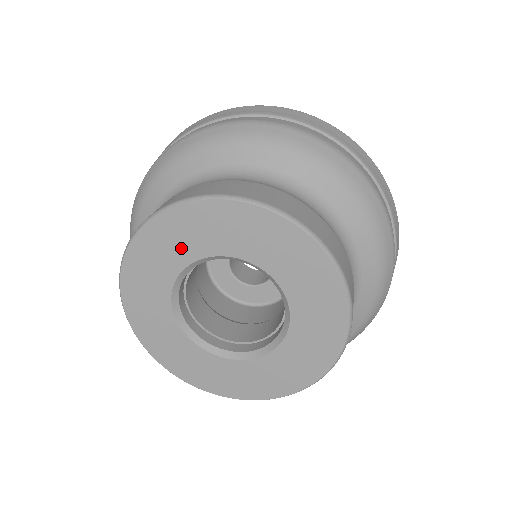
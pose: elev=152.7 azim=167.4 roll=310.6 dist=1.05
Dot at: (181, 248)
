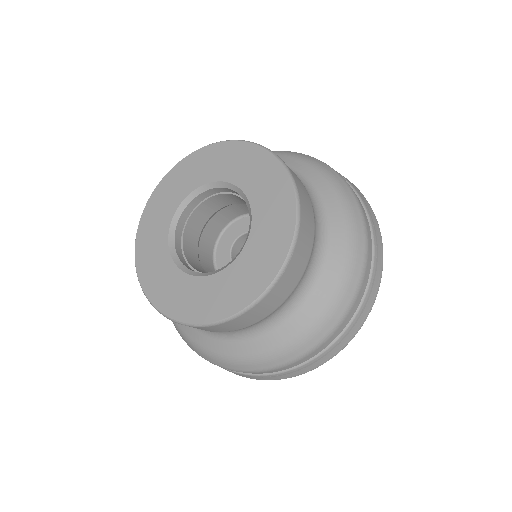
Dot at: (202, 173)
